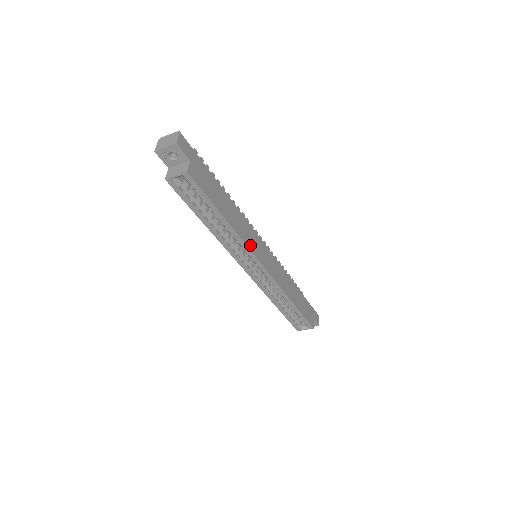
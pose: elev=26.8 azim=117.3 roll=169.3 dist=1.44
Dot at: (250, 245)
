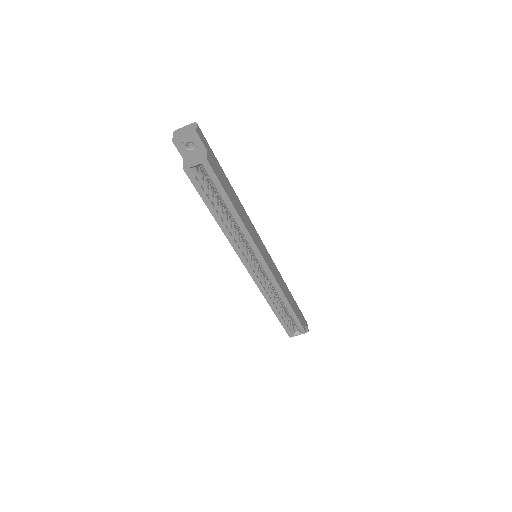
Dot at: (255, 241)
